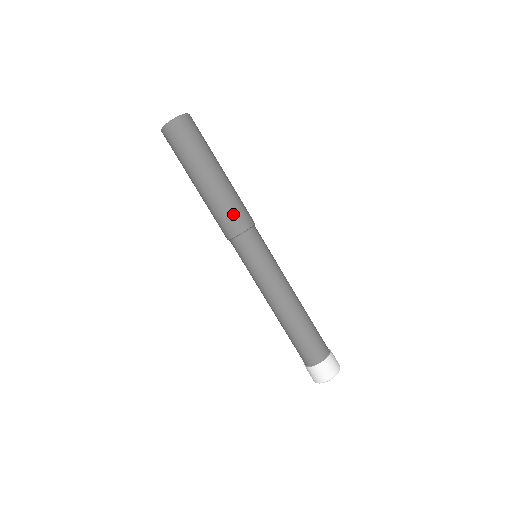
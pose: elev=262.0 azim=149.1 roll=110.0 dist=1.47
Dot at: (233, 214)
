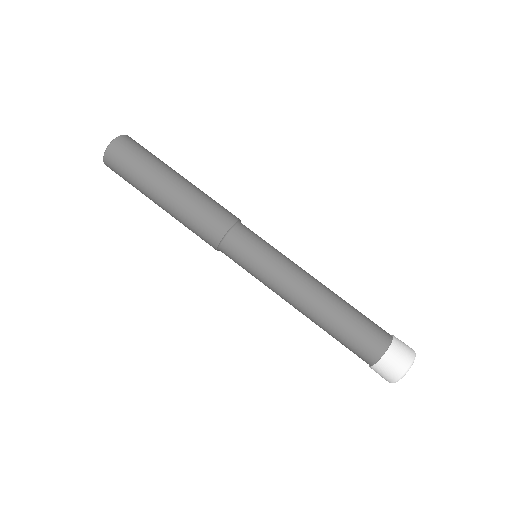
Dot at: (201, 227)
